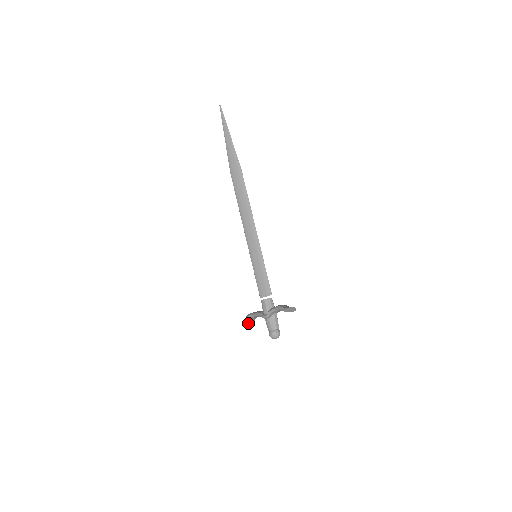
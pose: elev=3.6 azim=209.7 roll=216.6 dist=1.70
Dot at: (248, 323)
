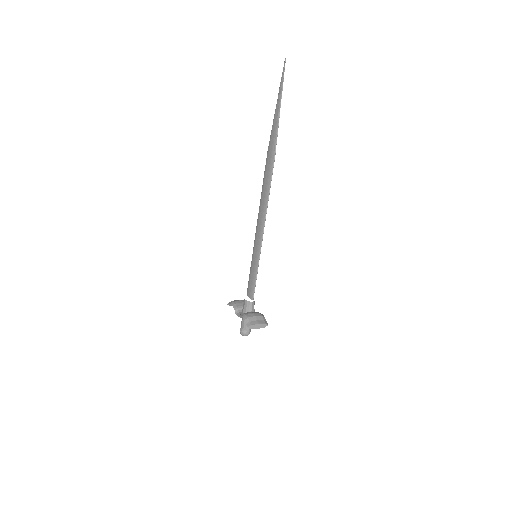
Dot at: occluded
